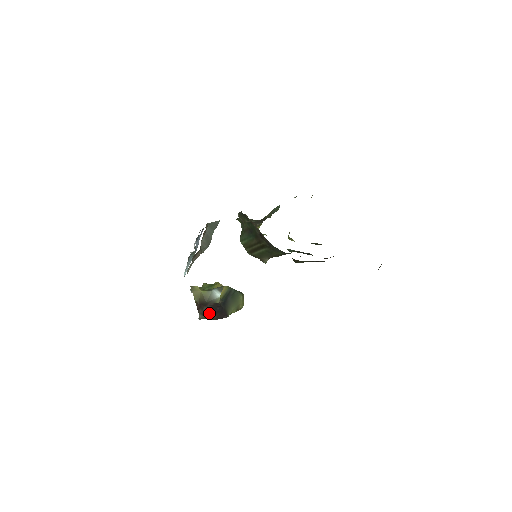
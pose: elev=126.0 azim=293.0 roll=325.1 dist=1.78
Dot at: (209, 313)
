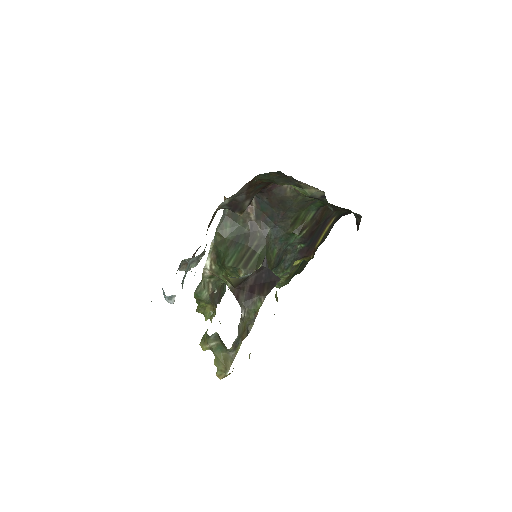
Dot at: (255, 291)
